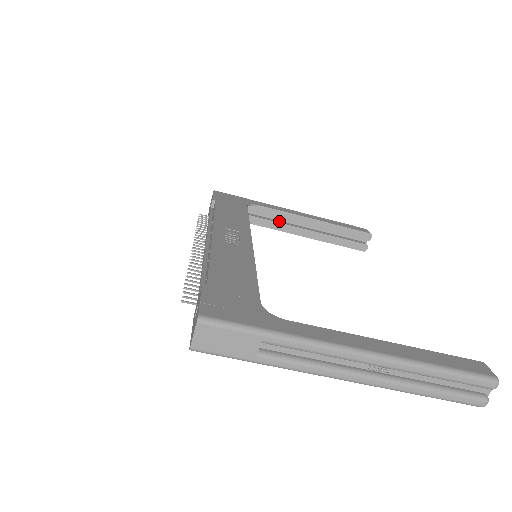
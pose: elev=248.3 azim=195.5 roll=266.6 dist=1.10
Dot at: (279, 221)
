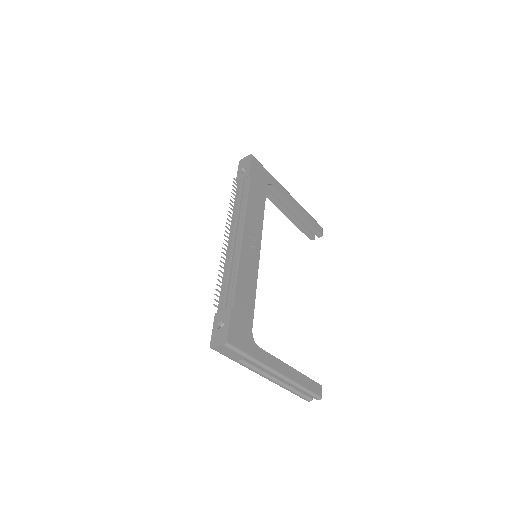
Dot at: (277, 198)
